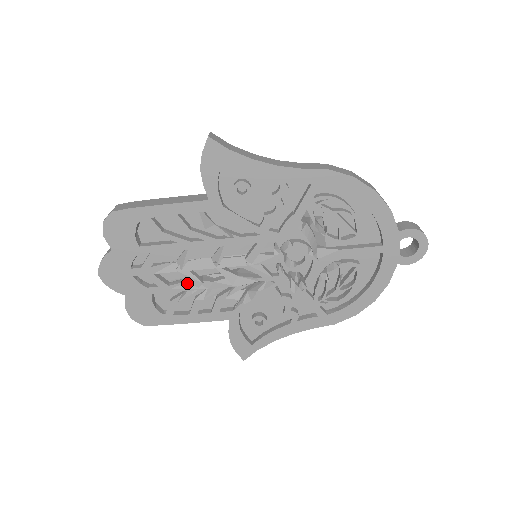
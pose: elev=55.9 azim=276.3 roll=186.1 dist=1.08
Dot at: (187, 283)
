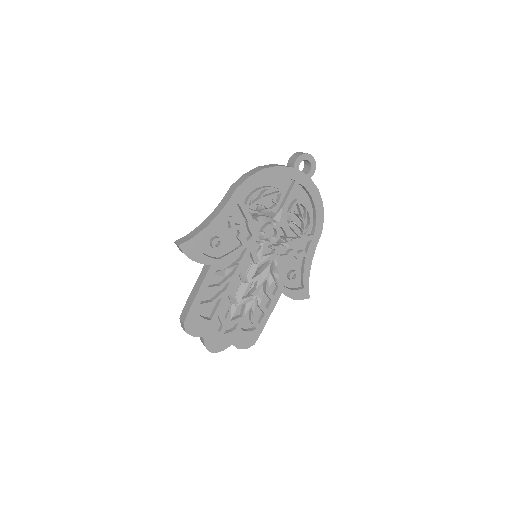
Dot at: (247, 305)
